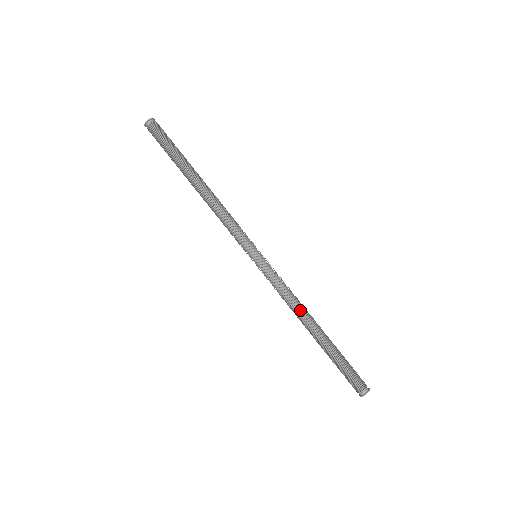
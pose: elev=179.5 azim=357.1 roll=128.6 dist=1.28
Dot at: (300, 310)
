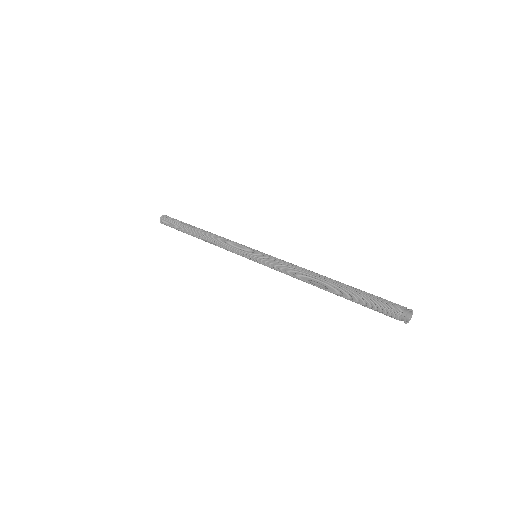
Dot at: (303, 276)
